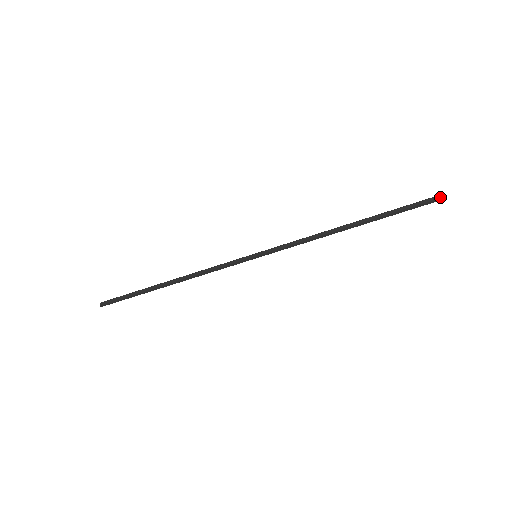
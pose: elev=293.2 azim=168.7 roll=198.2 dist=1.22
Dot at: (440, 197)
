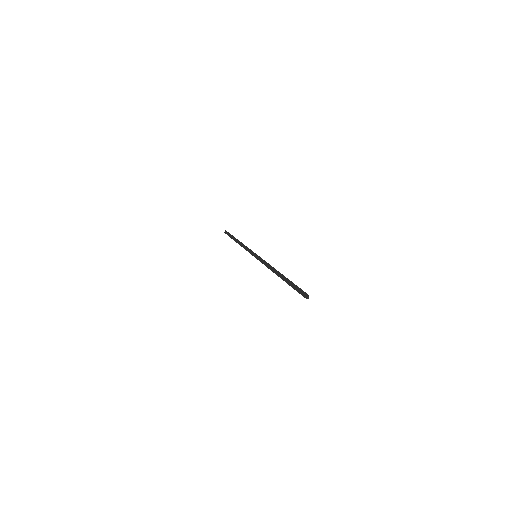
Dot at: (308, 297)
